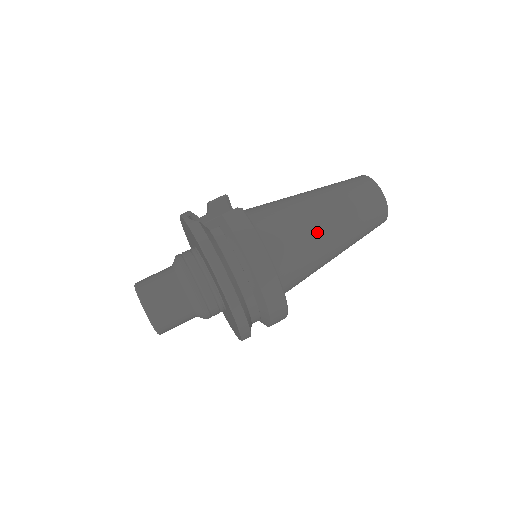
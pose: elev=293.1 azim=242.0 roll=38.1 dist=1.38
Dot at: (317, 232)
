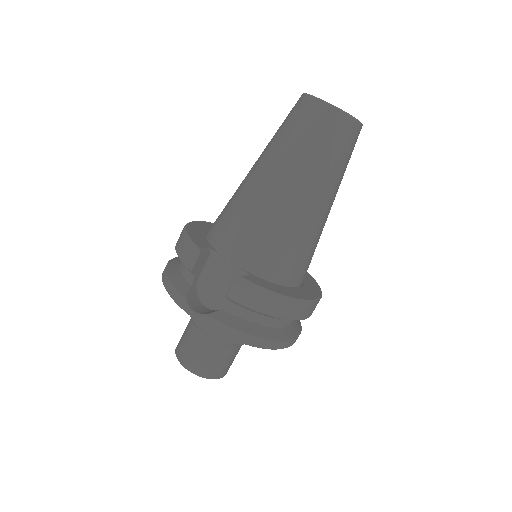
Dot at: (314, 221)
